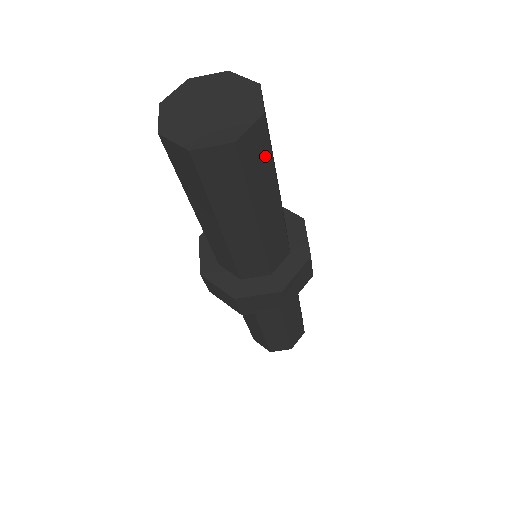
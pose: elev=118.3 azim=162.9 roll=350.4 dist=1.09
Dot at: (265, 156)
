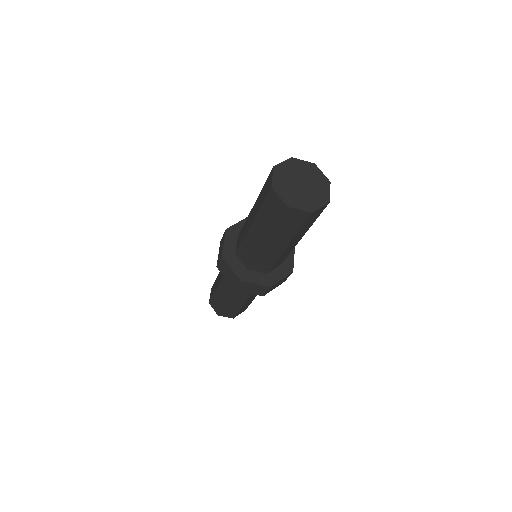
Dot at: occluded
